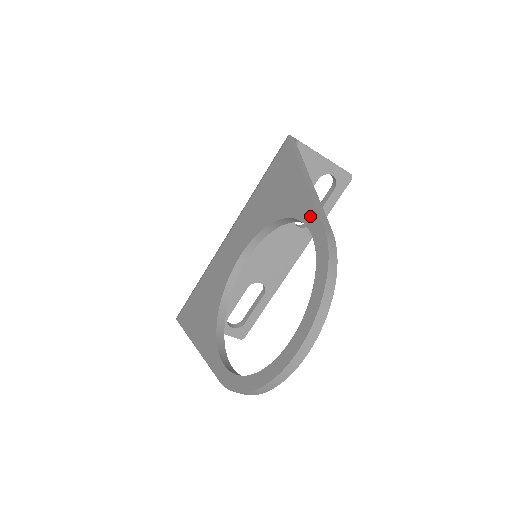
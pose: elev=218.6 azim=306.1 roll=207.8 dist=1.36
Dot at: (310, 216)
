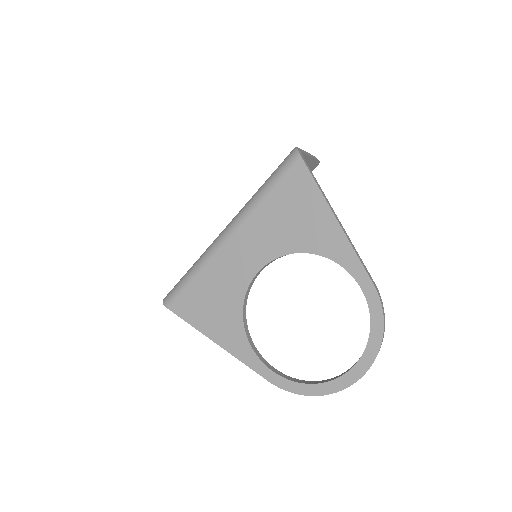
Dot at: (355, 267)
